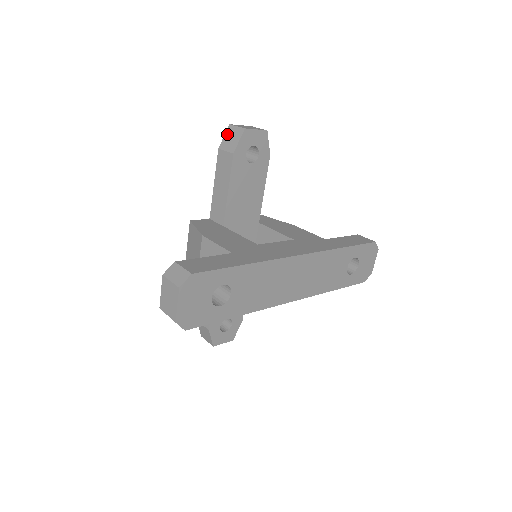
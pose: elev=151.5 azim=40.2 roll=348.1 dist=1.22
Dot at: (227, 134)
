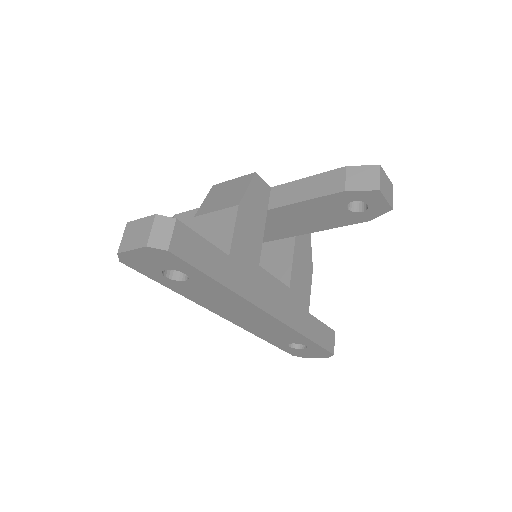
Dot at: (367, 169)
